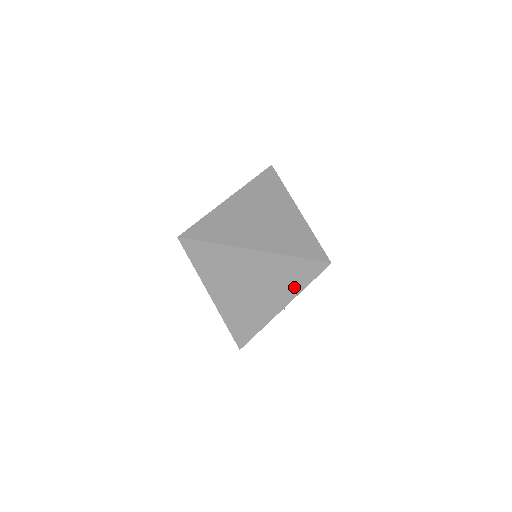
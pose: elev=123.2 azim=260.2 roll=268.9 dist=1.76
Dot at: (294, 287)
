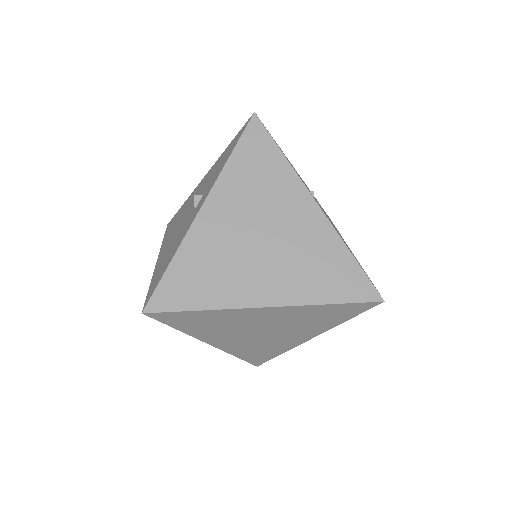
Dot at: (327, 324)
